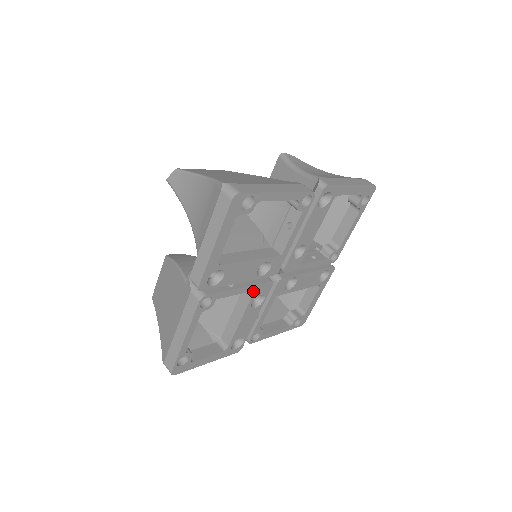
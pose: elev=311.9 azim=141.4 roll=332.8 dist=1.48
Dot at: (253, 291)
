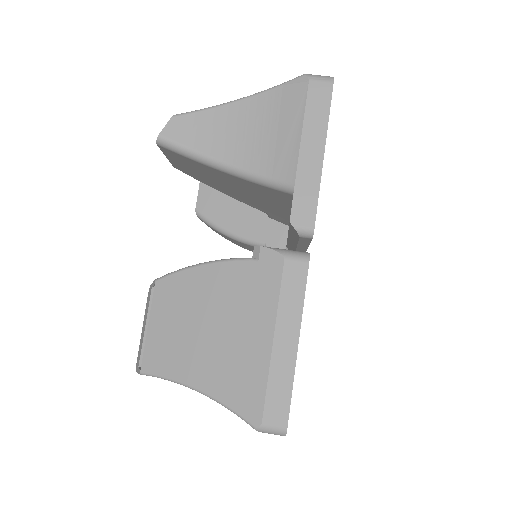
Dot at: occluded
